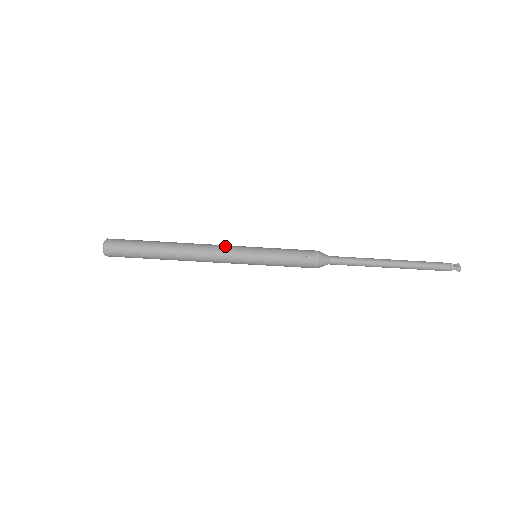
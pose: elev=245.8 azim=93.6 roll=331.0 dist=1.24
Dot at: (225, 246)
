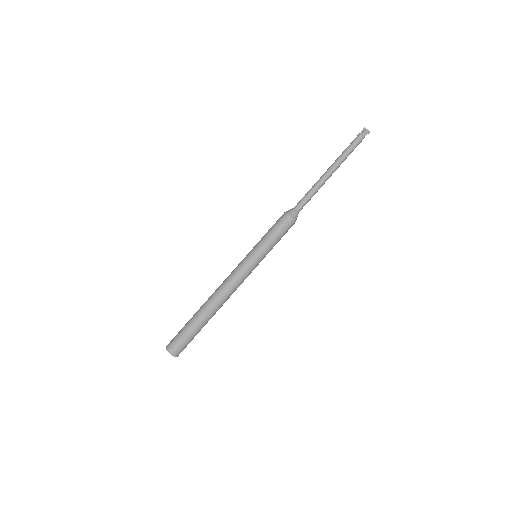
Dot at: (235, 272)
